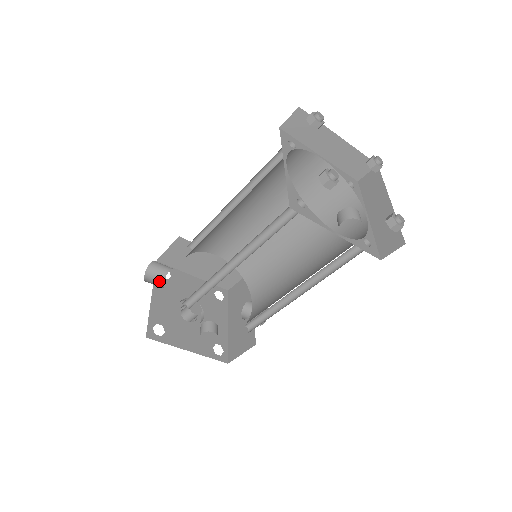
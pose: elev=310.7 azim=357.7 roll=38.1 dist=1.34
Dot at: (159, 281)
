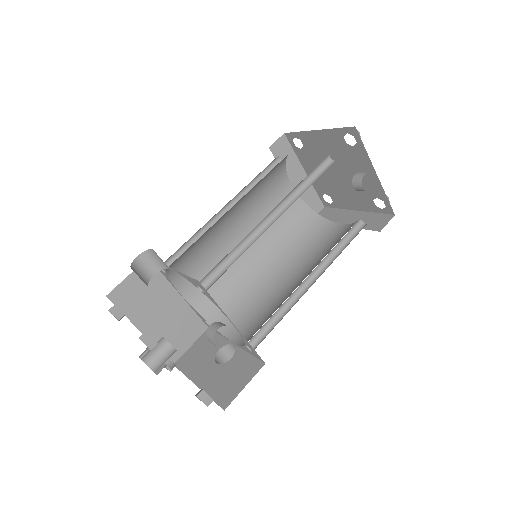
Dot at: occluded
